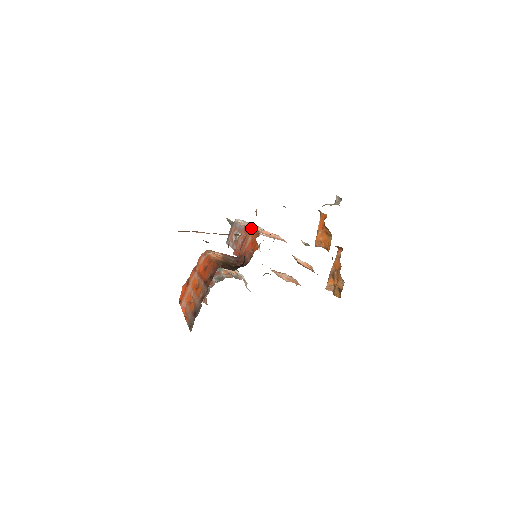
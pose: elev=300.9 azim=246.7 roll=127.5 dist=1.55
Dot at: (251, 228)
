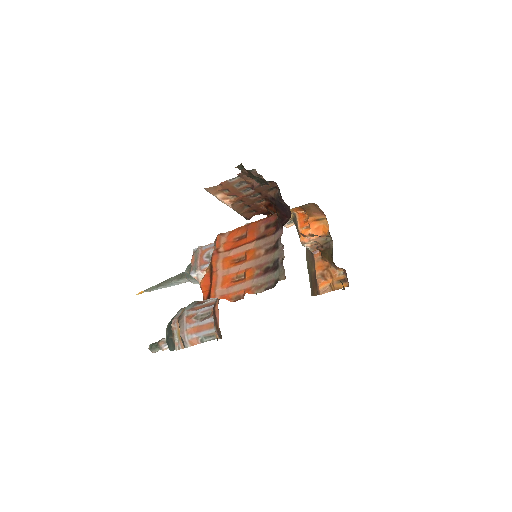
Dot at: occluded
